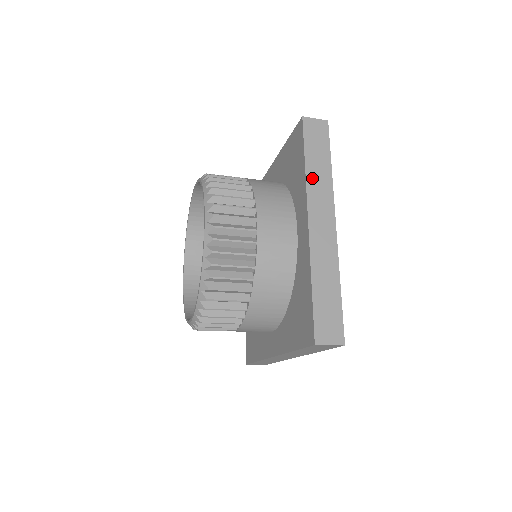
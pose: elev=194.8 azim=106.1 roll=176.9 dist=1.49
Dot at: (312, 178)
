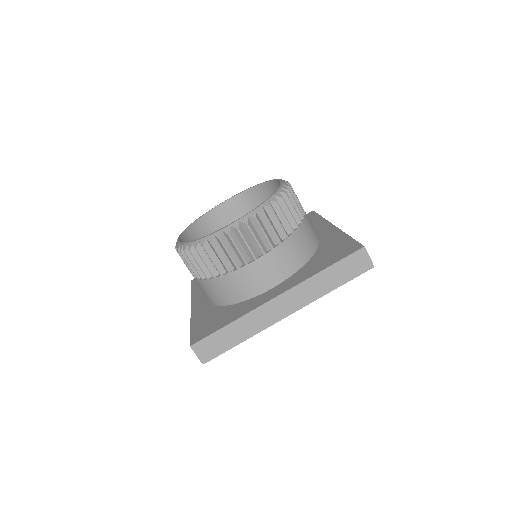
Dot at: occluded
